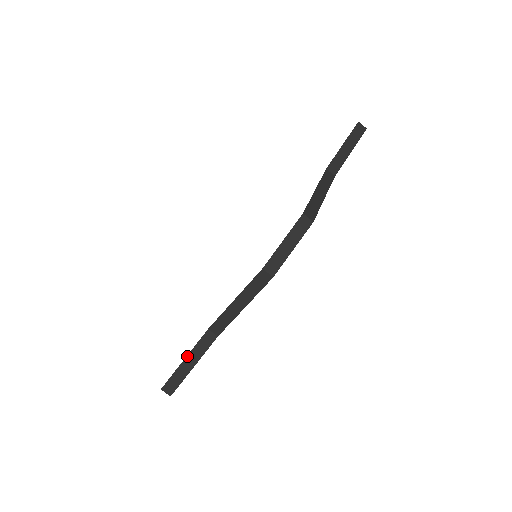
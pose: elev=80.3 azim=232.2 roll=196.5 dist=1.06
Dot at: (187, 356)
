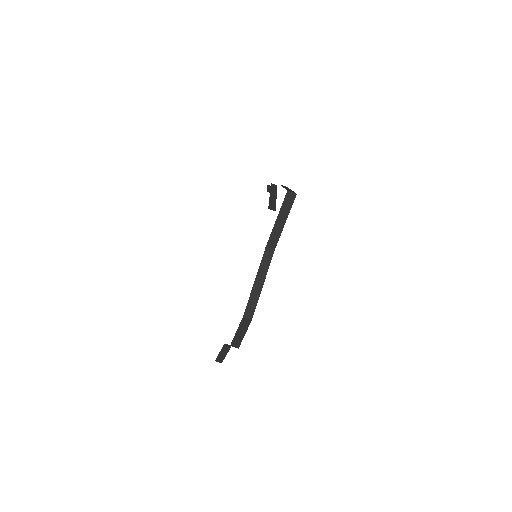
Dot at: (220, 352)
